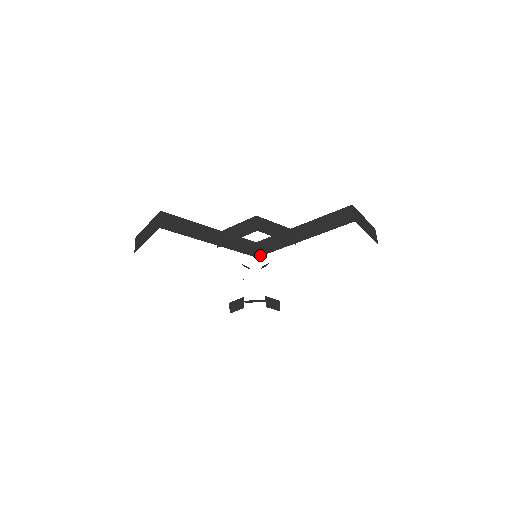
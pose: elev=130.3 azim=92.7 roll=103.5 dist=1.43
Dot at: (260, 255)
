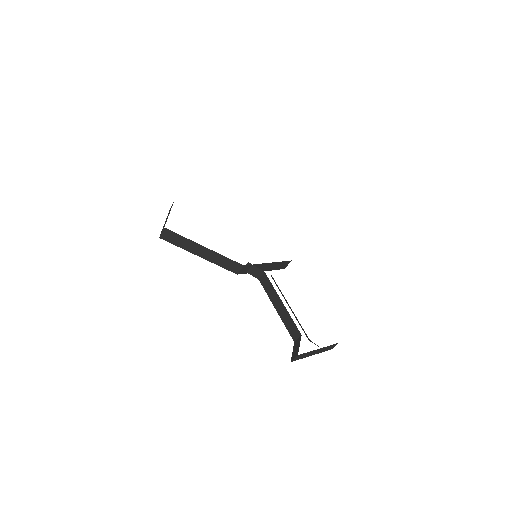
Dot at: occluded
